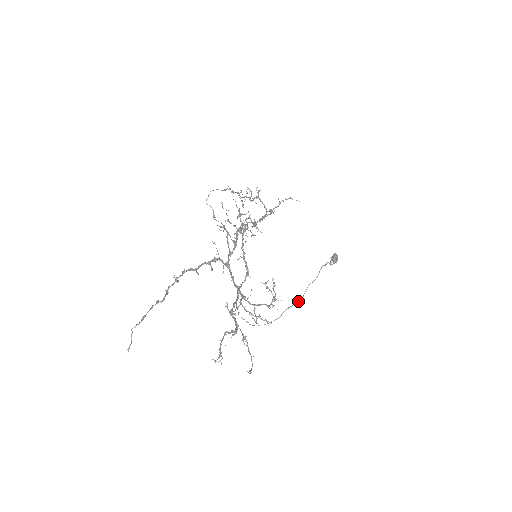
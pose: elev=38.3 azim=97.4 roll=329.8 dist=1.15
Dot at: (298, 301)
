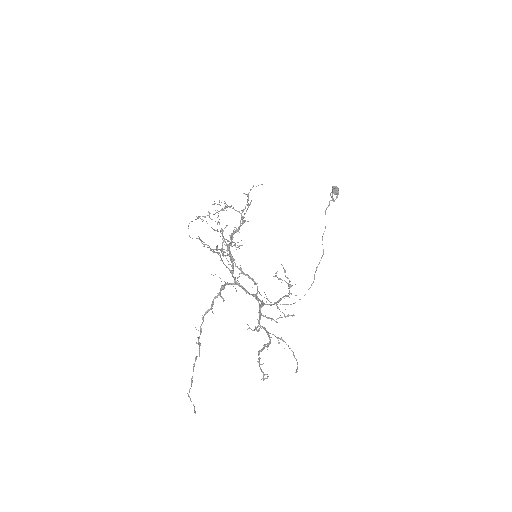
Dot at: (321, 257)
